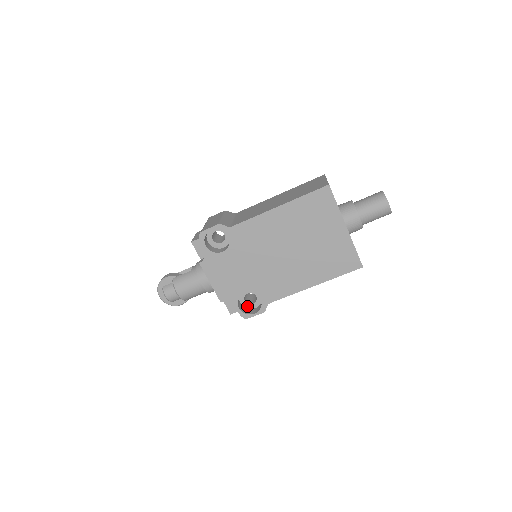
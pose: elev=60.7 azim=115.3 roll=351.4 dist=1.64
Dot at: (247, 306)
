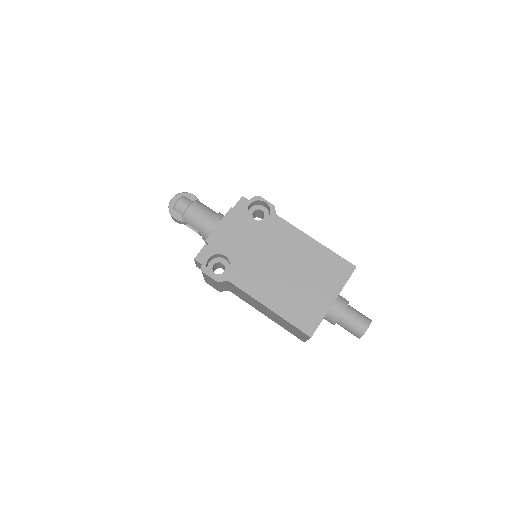
Dot at: (210, 269)
